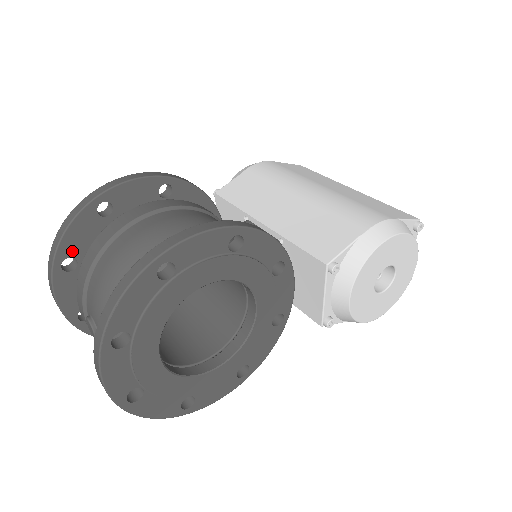
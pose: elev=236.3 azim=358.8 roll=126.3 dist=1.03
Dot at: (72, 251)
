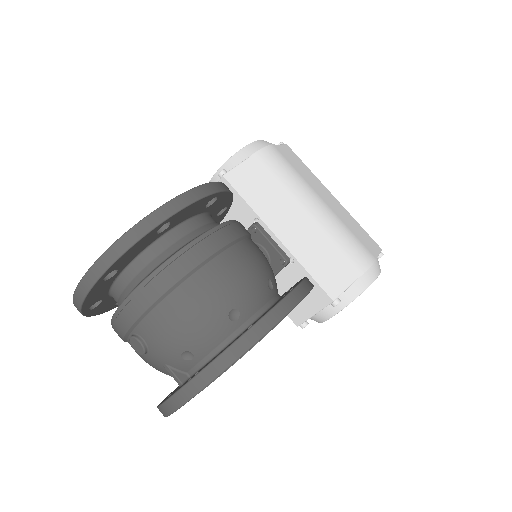
Dot at: (119, 265)
